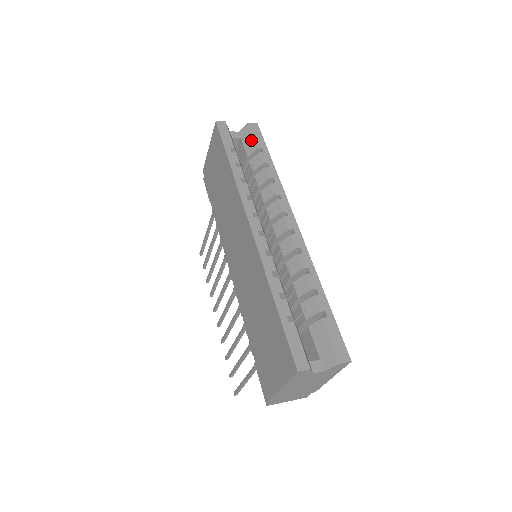
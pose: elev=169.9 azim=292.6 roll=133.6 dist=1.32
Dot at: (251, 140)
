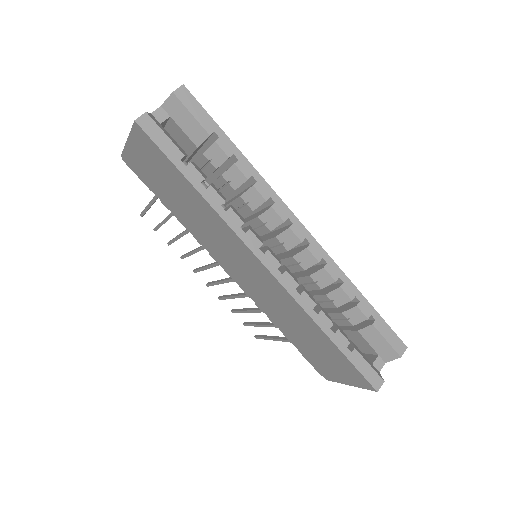
Dot at: (192, 122)
